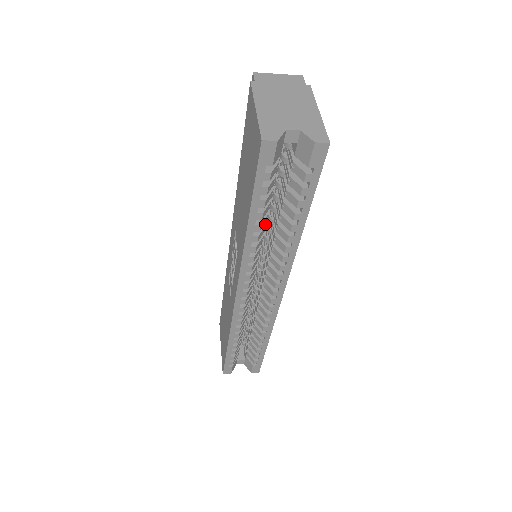
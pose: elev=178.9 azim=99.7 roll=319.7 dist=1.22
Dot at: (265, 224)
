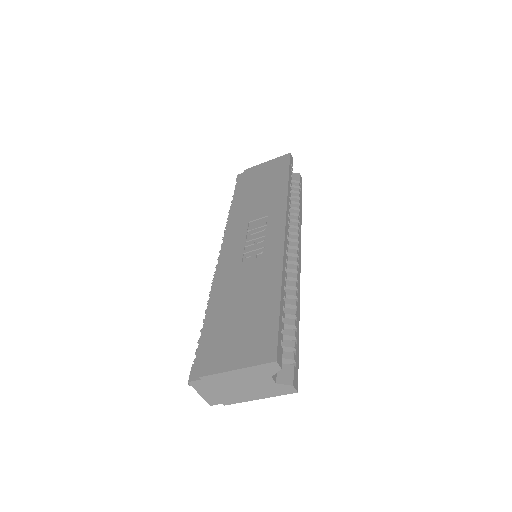
Dot at: occluded
